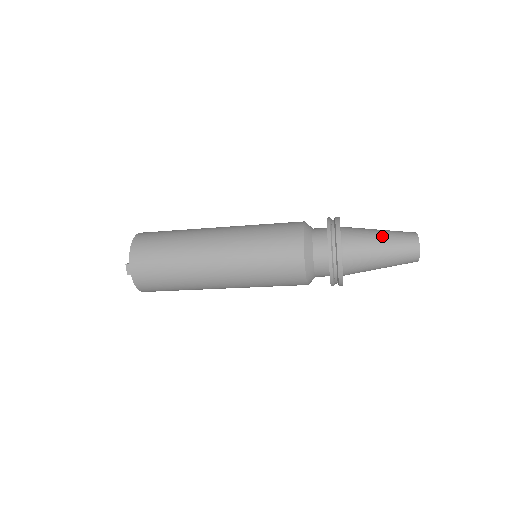
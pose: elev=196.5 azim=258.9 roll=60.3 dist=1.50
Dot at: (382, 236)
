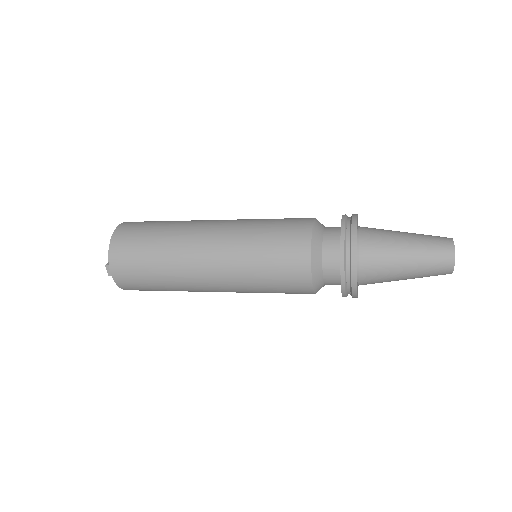
Dot at: (409, 245)
